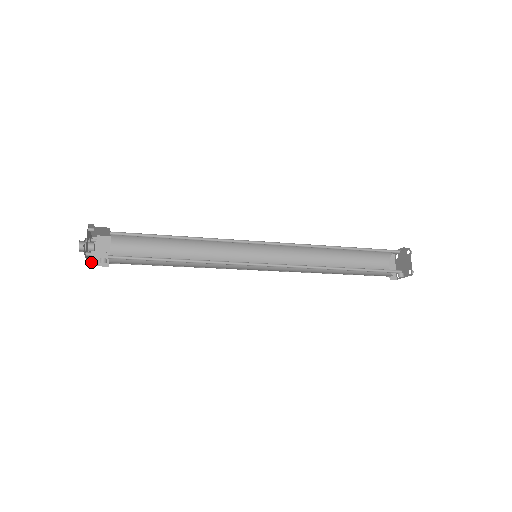
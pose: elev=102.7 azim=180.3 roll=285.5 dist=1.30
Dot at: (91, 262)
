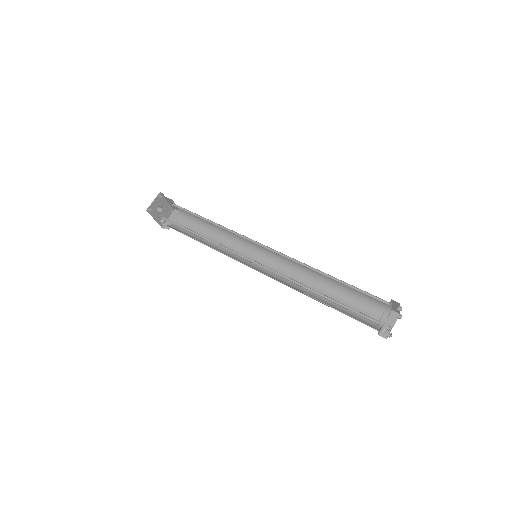
Dot at: (163, 224)
